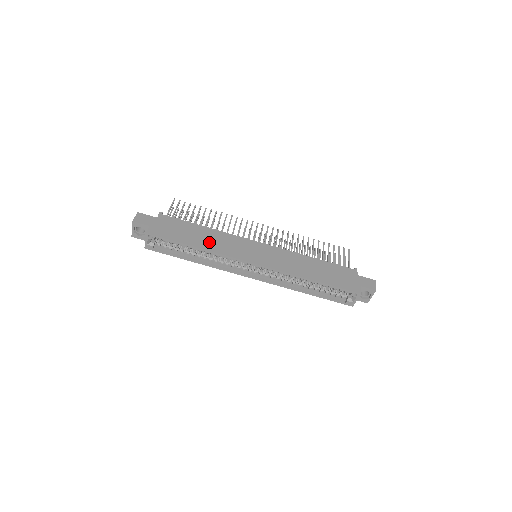
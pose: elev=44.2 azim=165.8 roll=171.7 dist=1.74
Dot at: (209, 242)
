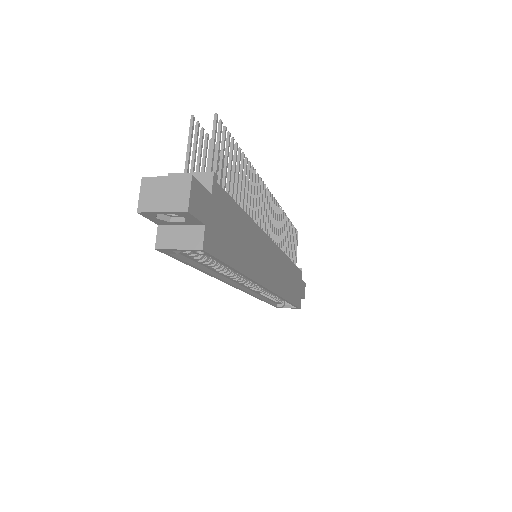
Dot at: (249, 255)
